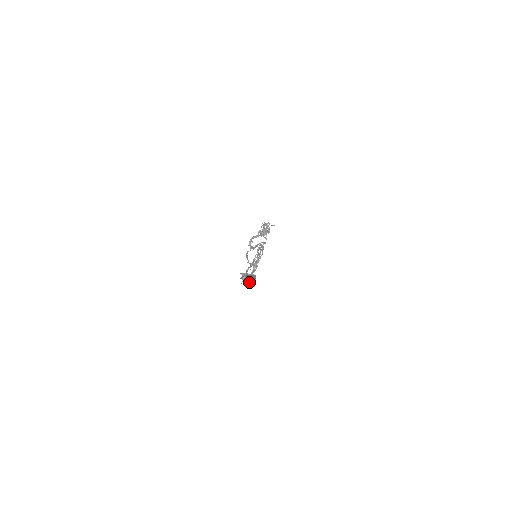
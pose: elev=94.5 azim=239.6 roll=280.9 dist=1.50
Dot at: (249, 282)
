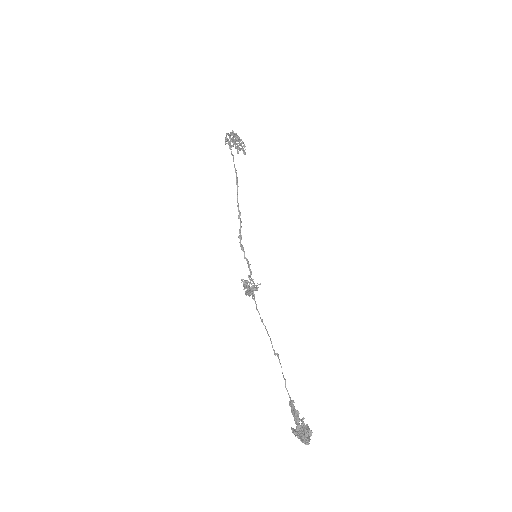
Dot at: (307, 444)
